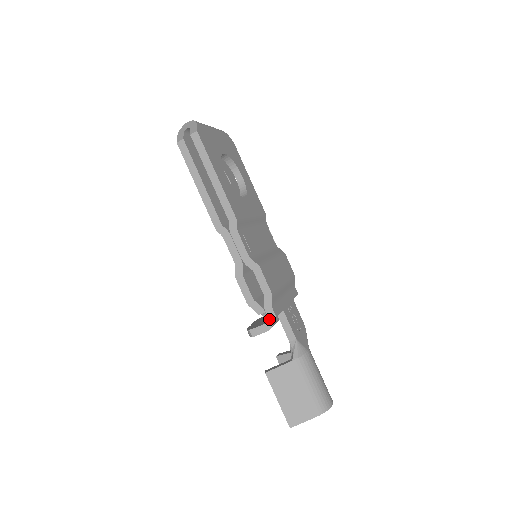
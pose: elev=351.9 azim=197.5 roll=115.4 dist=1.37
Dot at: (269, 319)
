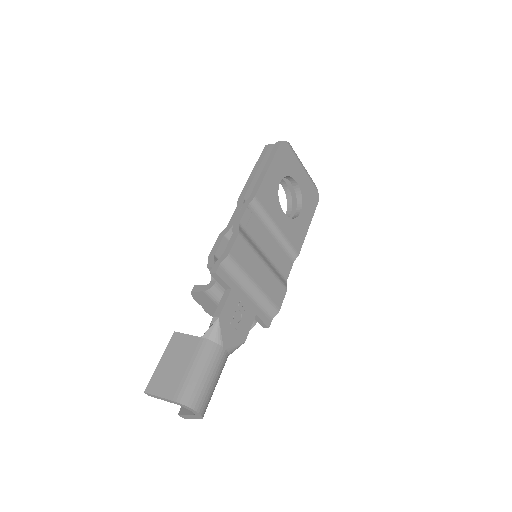
Dot at: (210, 273)
